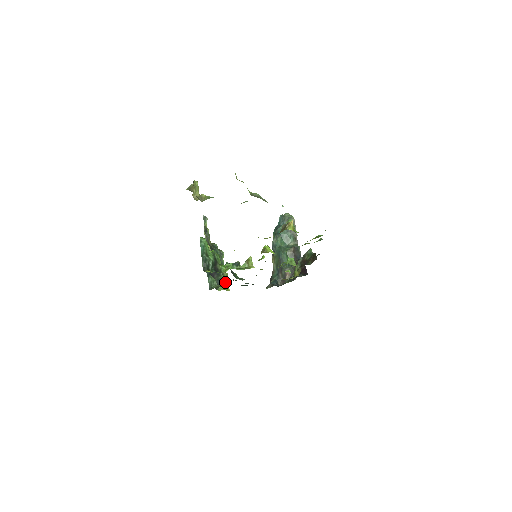
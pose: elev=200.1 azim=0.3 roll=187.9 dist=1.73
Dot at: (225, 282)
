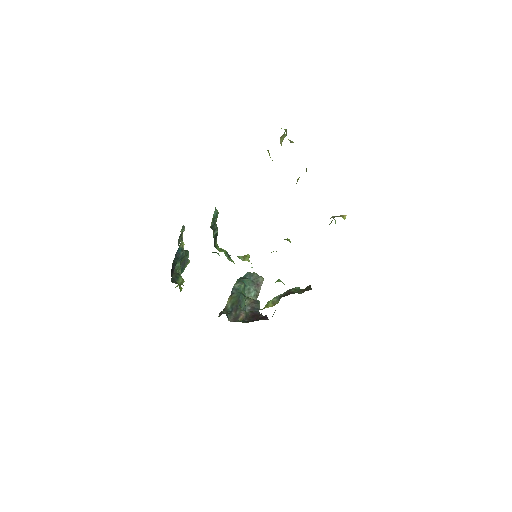
Dot at: occluded
